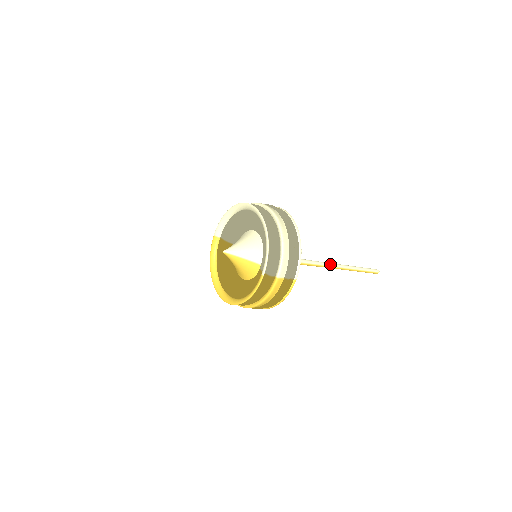
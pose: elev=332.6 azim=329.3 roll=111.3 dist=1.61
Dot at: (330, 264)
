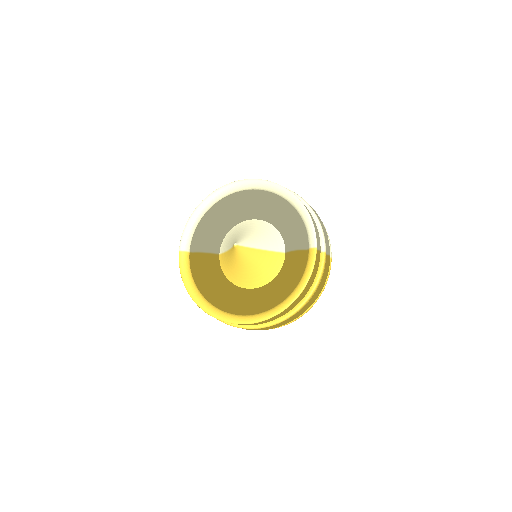
Dot at: occluded
